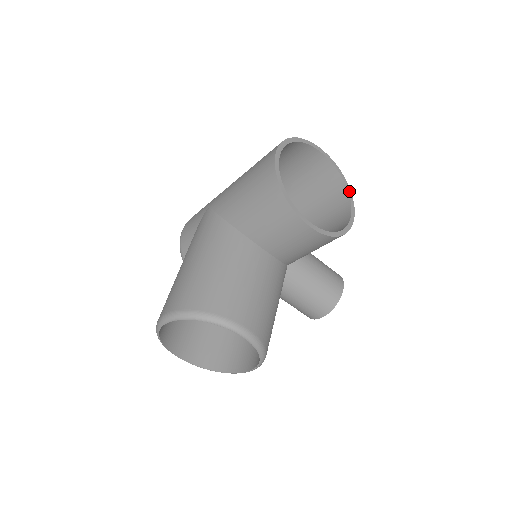
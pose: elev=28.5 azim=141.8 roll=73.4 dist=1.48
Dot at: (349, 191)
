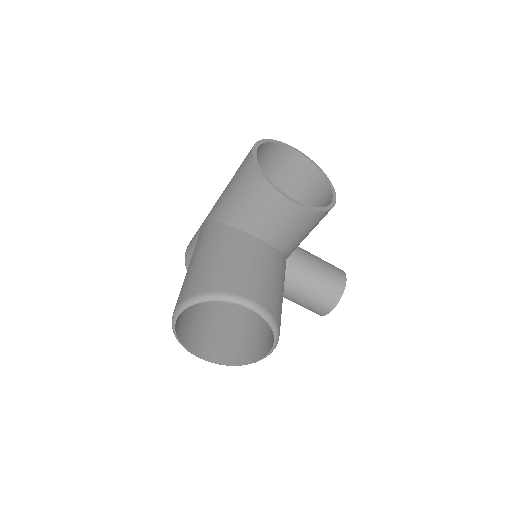
Dot at: (327, 178)
